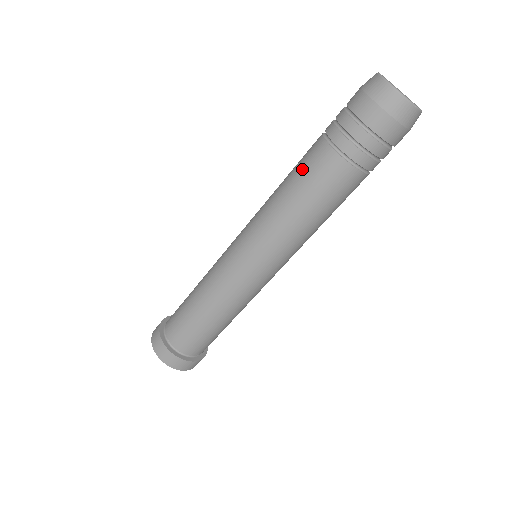
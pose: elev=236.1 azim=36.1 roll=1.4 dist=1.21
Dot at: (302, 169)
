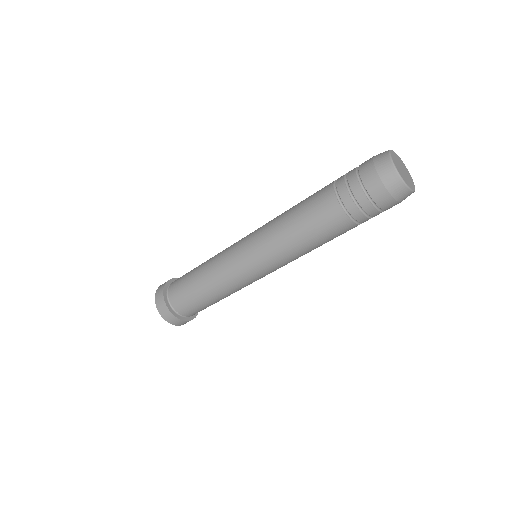
Dot at: (318, 225)
